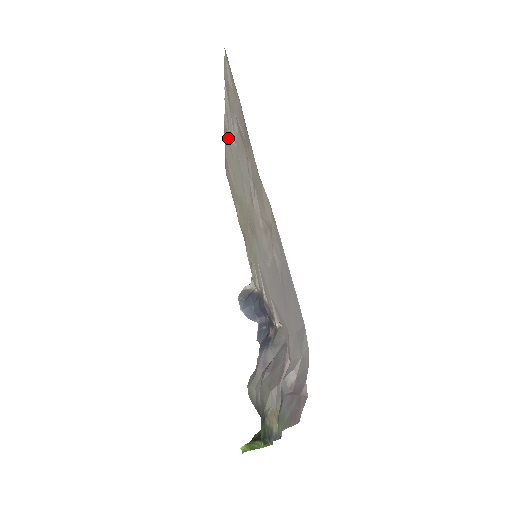
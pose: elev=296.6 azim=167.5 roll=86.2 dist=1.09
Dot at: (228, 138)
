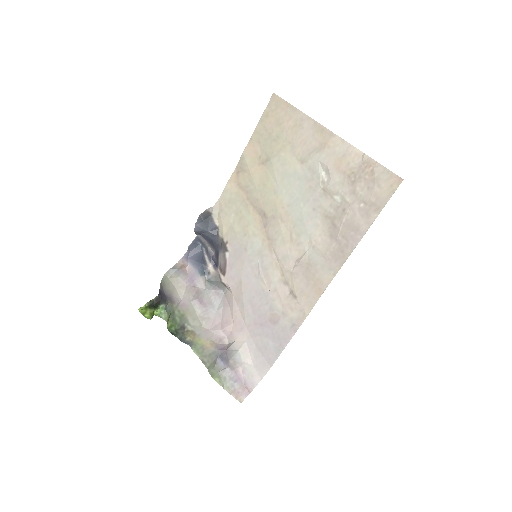
Dot at: (319, 147)
